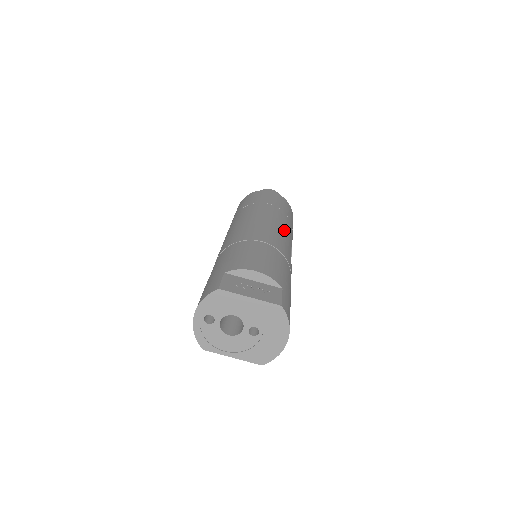
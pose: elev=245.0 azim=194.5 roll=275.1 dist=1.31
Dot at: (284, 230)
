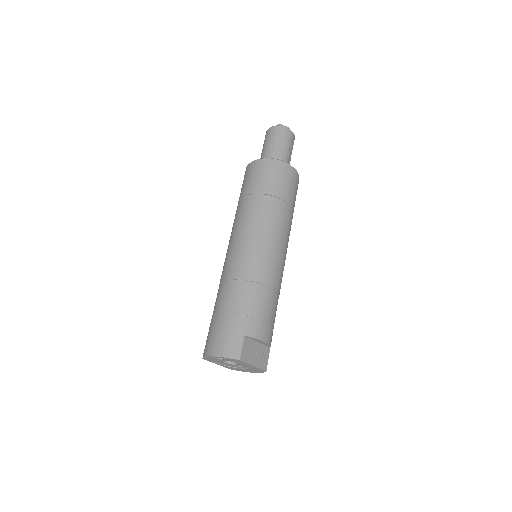
Dot at: occluded
